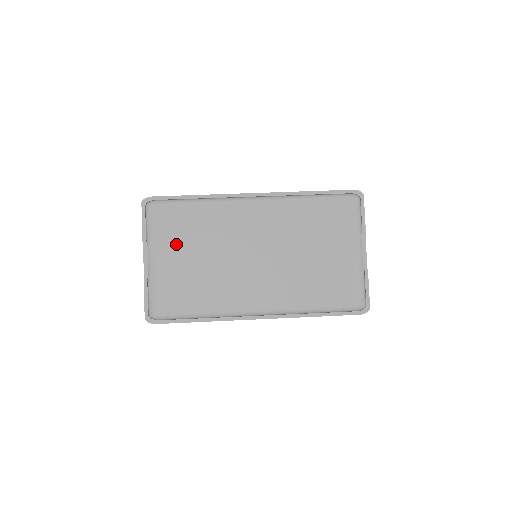
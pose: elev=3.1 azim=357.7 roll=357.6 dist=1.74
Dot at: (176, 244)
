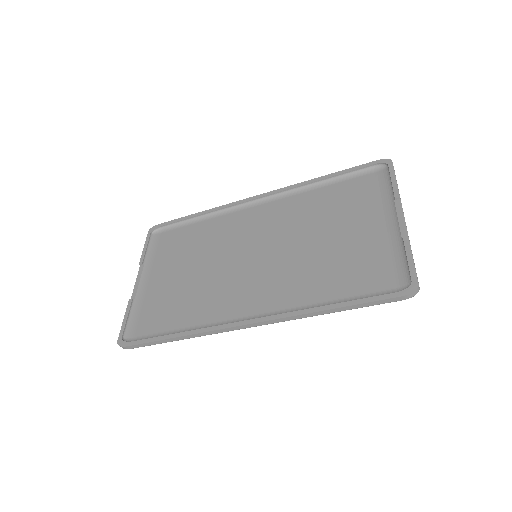
Dot at: (171, 262)
